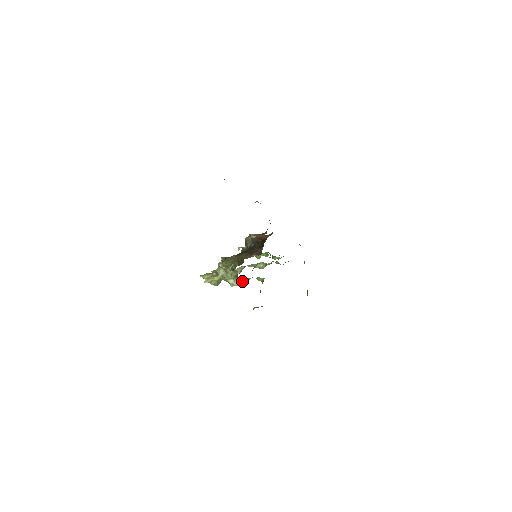
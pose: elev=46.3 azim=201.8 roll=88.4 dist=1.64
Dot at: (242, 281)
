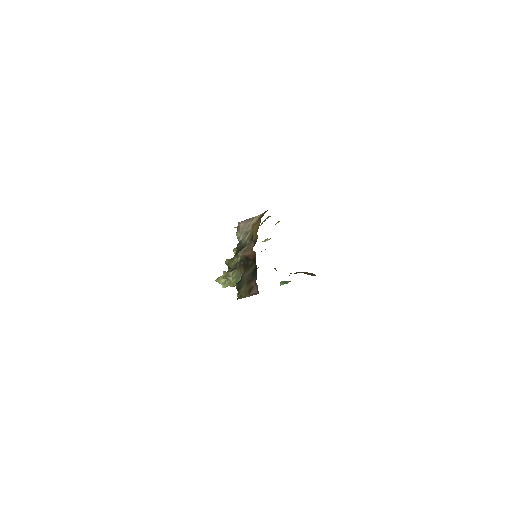
Dot at: occluded
